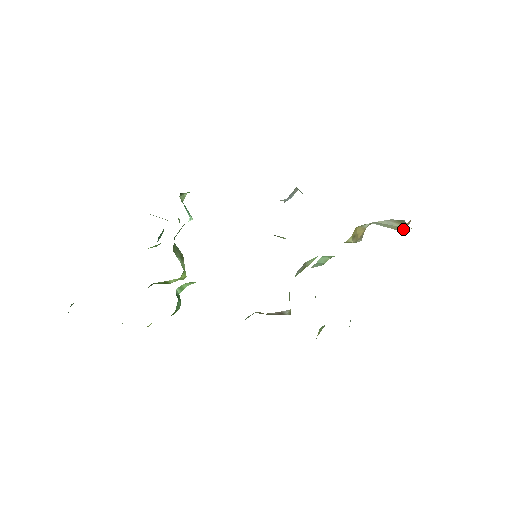
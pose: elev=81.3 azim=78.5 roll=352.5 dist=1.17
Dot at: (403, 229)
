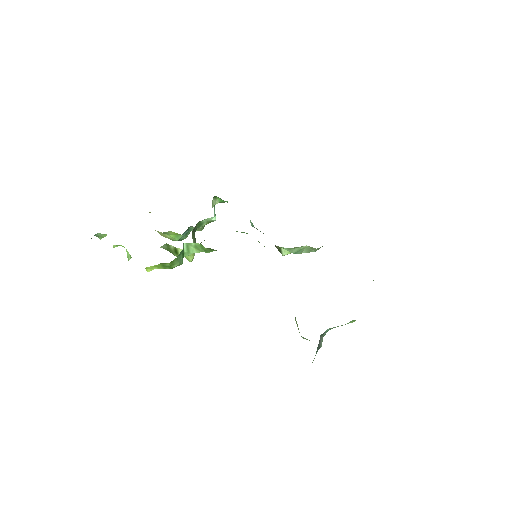
Dot at: occluded
